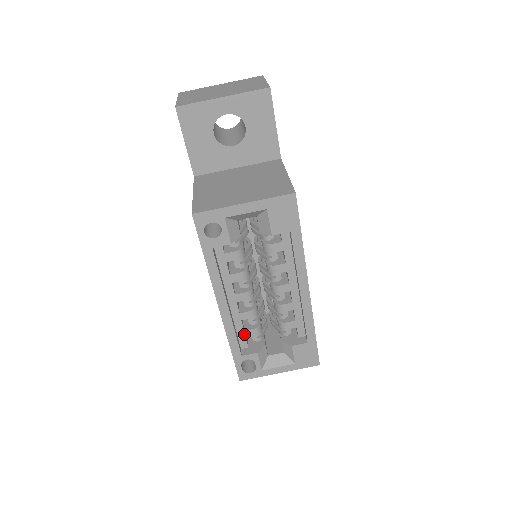
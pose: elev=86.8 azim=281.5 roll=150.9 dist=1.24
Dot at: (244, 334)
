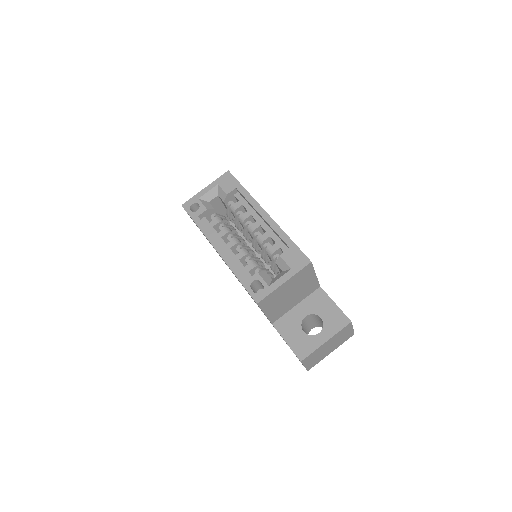
Dot at: (246, 270)
